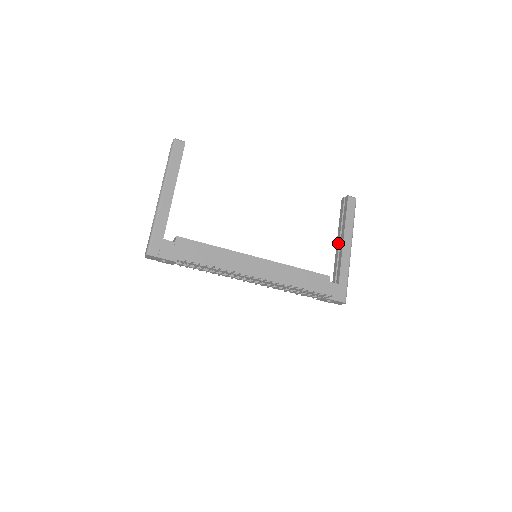
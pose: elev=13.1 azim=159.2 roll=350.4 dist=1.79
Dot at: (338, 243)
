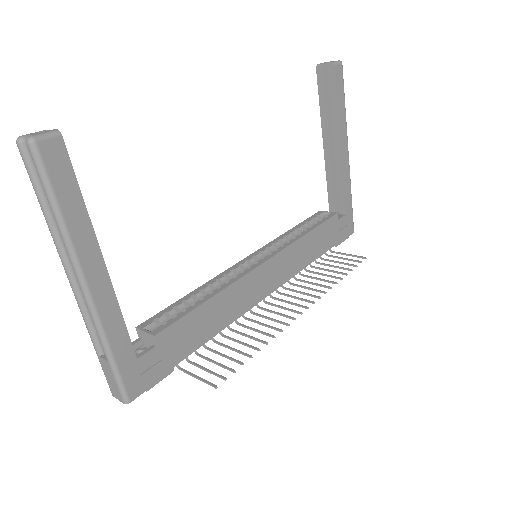
Dot at: (328, 149)
